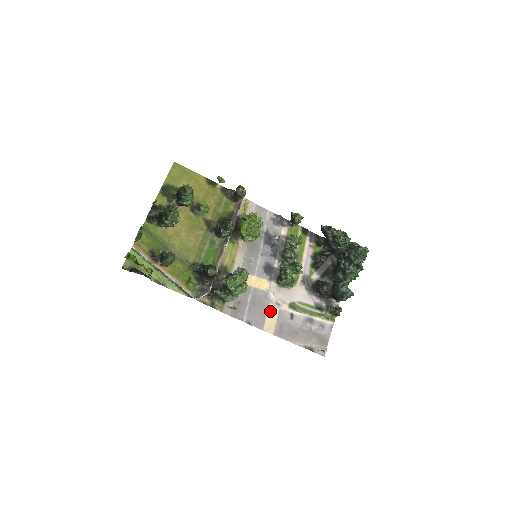
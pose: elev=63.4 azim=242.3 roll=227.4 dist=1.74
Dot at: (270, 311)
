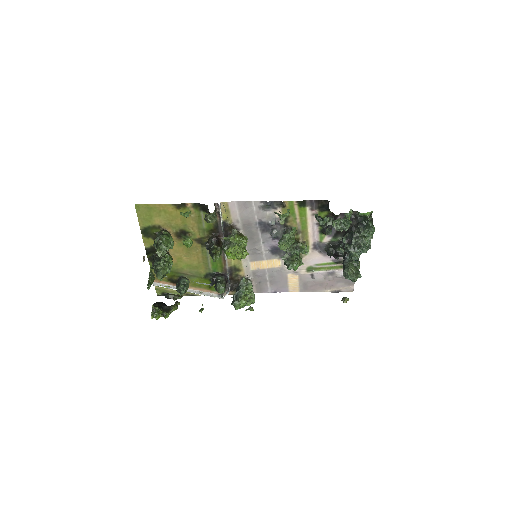
Dot at: (290, 279)
